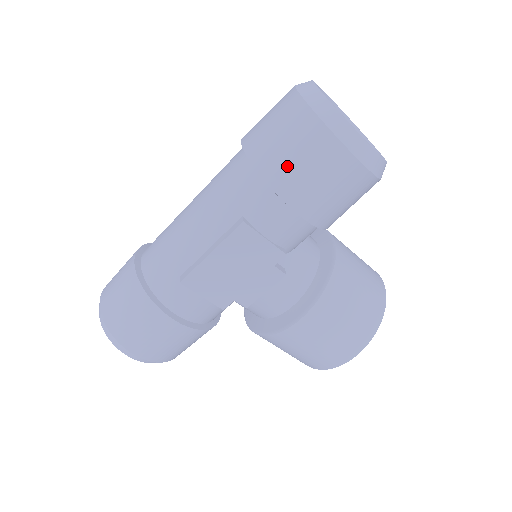
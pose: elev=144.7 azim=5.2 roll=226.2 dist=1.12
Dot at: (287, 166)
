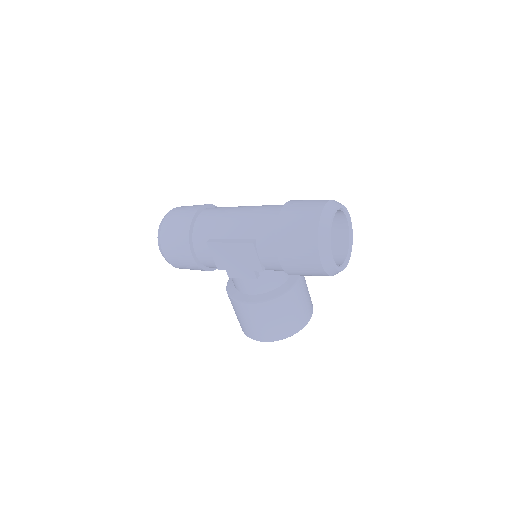
Dot at: (289, 237)
